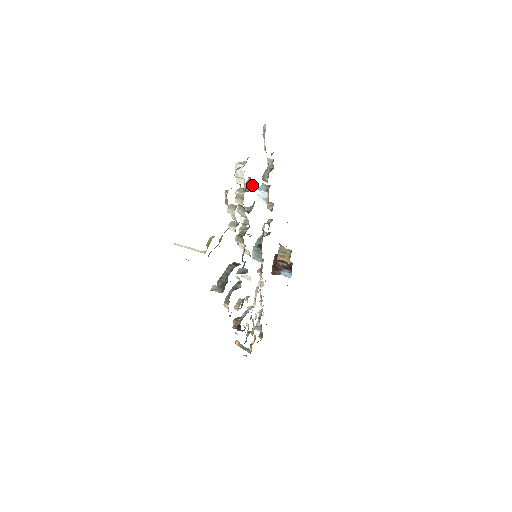
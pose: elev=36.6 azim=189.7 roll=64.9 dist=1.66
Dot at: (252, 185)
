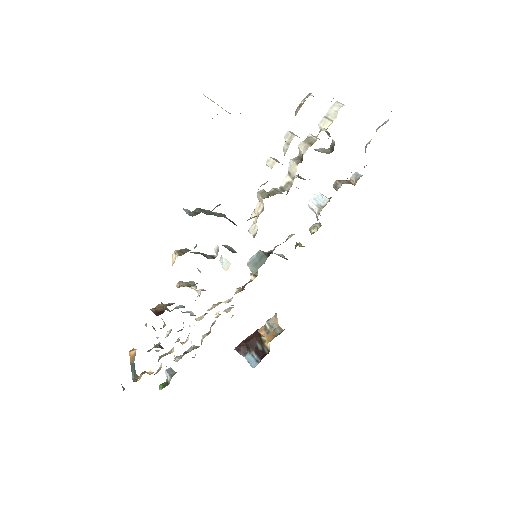
Dot at: (329, 152)
